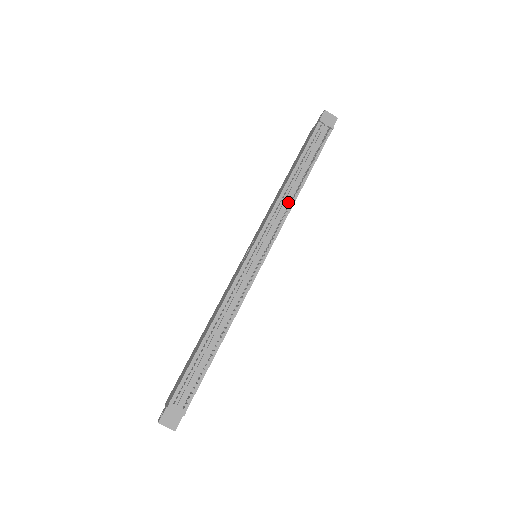
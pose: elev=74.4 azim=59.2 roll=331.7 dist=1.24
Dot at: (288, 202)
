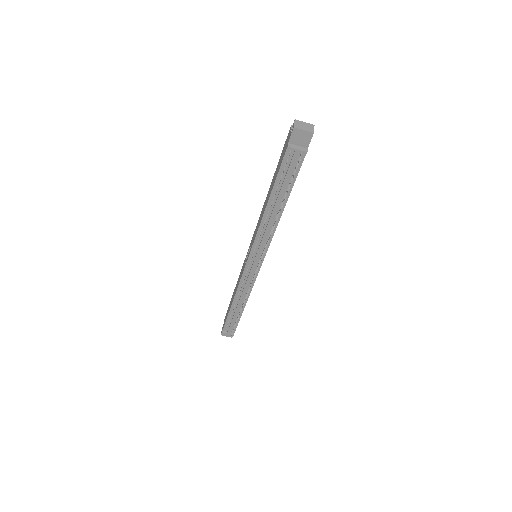
Dot at: (270, 227)
